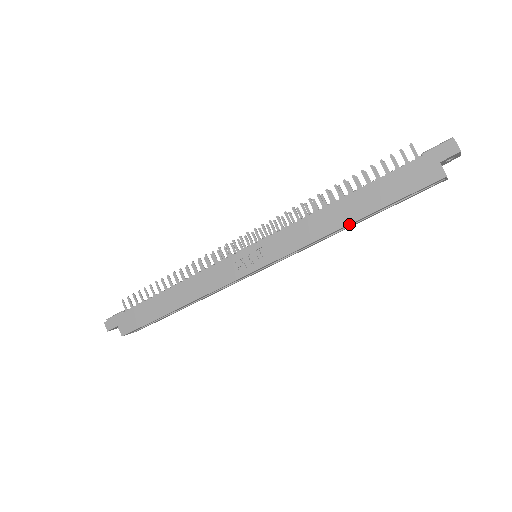
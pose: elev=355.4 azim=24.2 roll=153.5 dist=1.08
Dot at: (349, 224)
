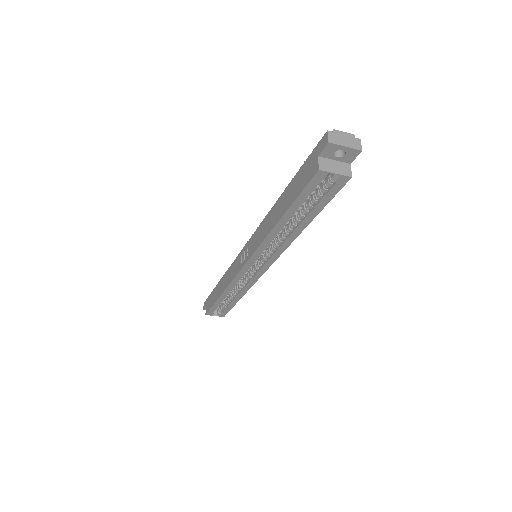
Dot at: (277, 223)
